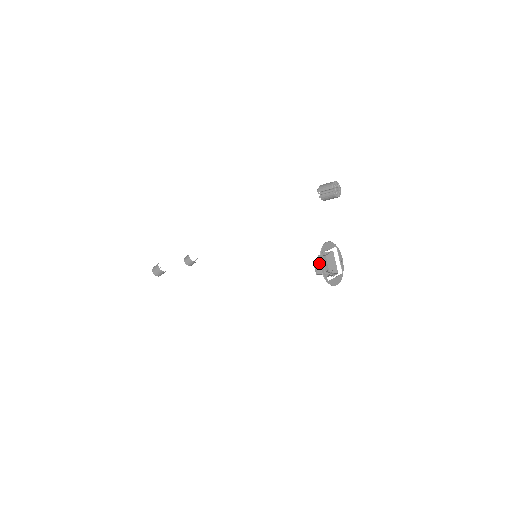
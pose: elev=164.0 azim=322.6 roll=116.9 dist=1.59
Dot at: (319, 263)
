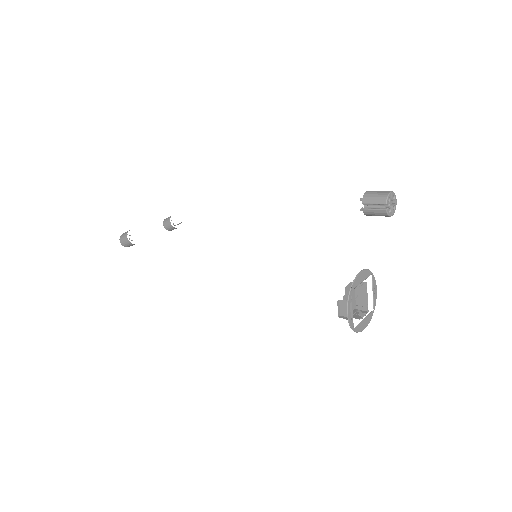
Dot at: (345, 302)
